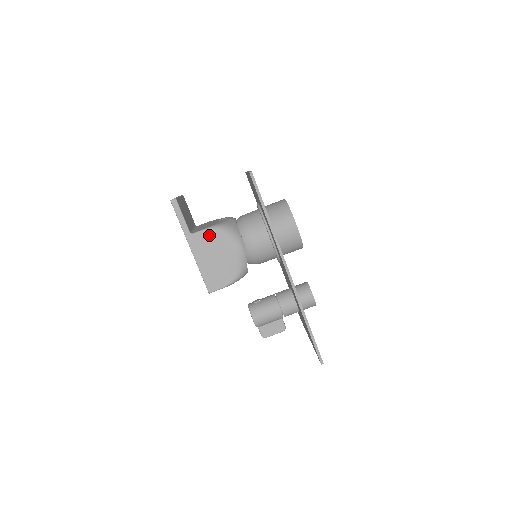
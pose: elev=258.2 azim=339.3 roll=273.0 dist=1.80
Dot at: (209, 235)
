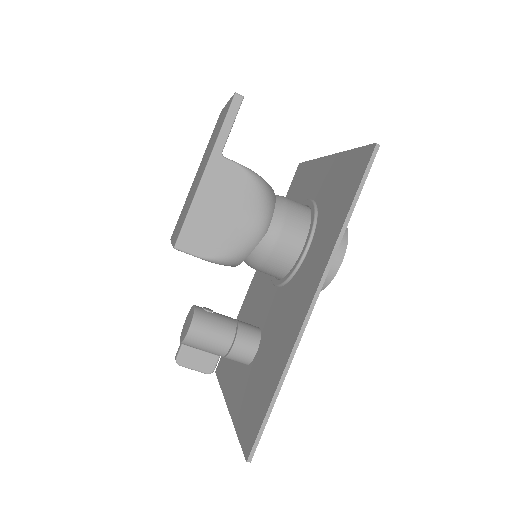
Dot at: (241, 177)
